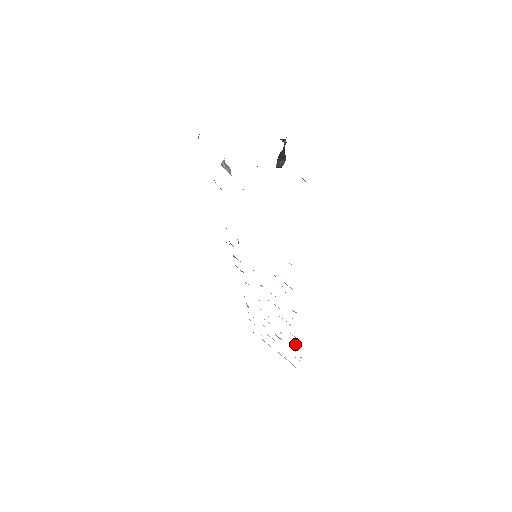
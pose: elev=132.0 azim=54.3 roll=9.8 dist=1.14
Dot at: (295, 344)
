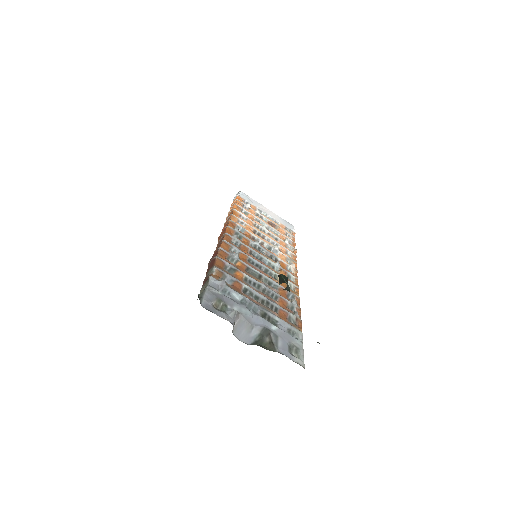
Dot at: (290, 241)
